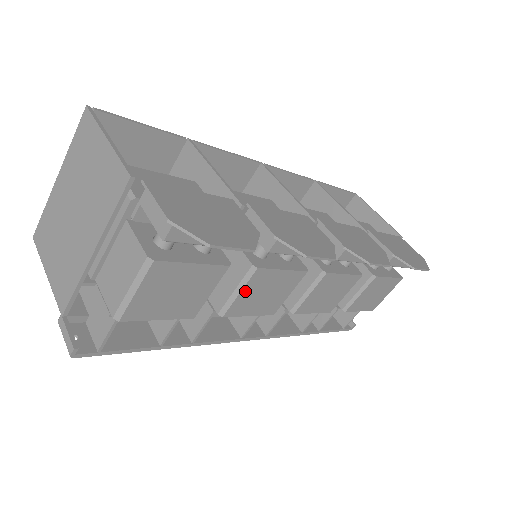
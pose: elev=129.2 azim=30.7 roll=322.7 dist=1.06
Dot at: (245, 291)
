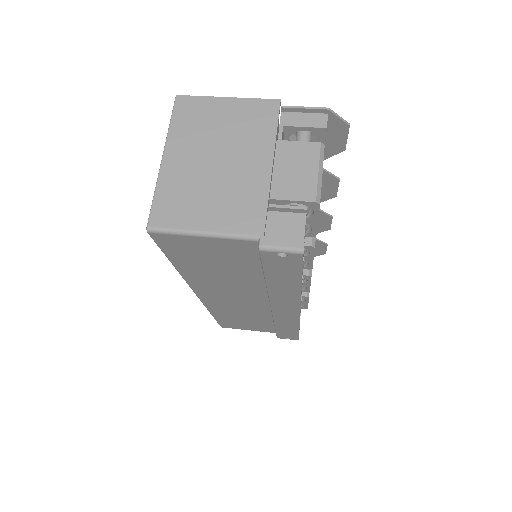
Dot at: occluded
